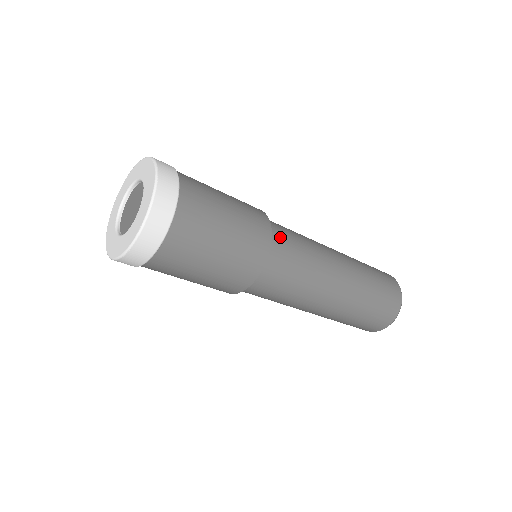
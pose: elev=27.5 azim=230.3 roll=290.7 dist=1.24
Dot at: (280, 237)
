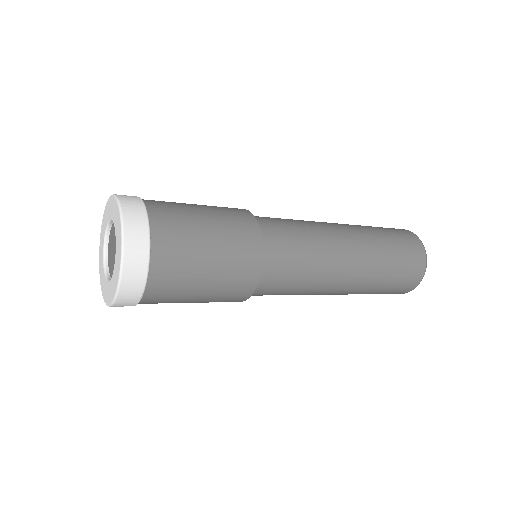
Dot at: (270, 228)
